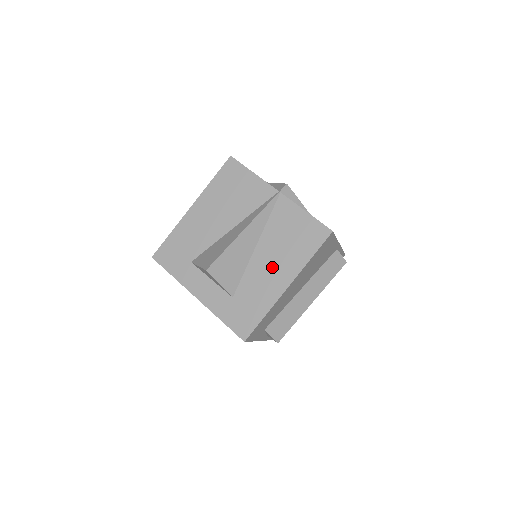
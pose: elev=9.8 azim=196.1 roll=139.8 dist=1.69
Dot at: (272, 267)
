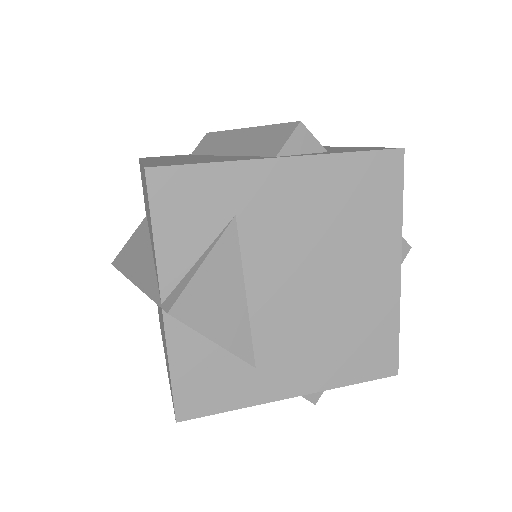
Dot at: (162, 333)
